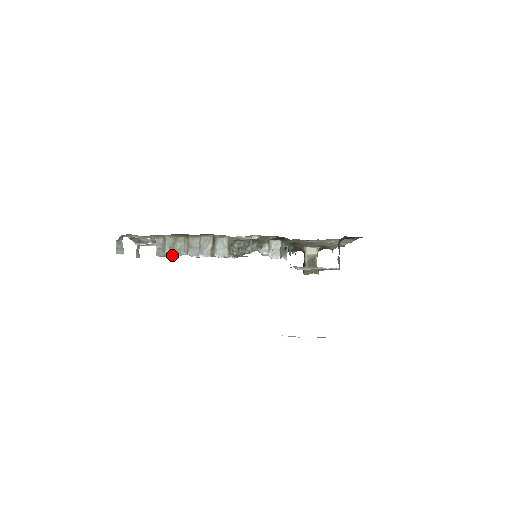
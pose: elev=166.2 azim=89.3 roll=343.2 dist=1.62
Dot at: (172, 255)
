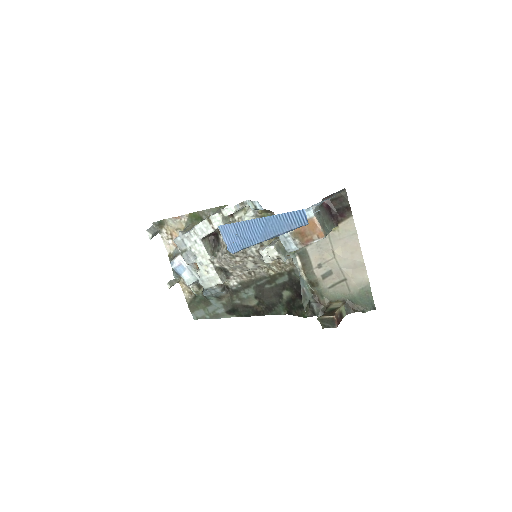
Dot at: (185, 241)
